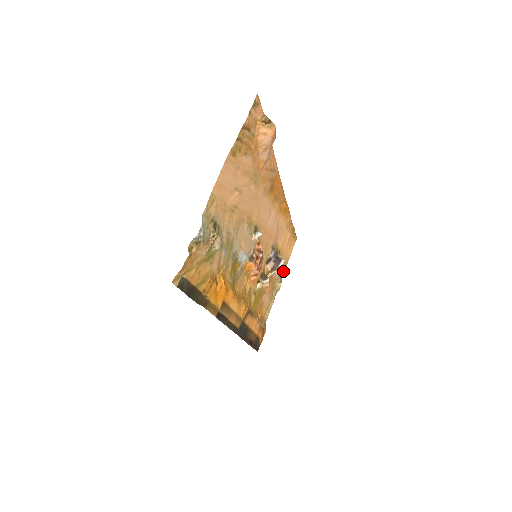
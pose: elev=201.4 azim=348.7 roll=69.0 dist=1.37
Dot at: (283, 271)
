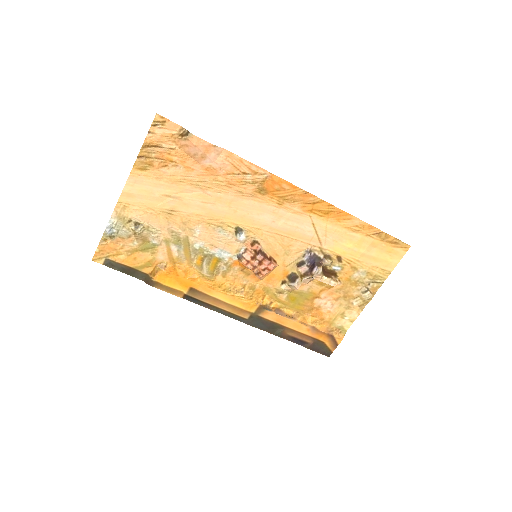
Dot at: (378, 281)
